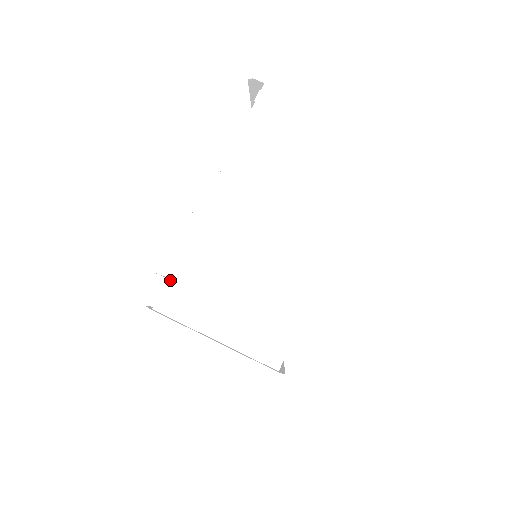
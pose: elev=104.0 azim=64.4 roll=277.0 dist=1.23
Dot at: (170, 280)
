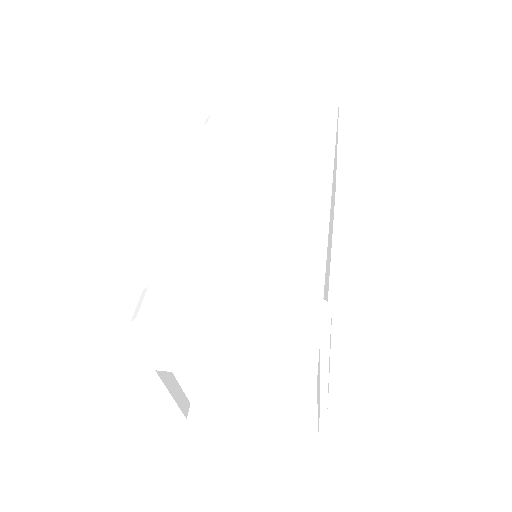
Dot at: (166, 259)
